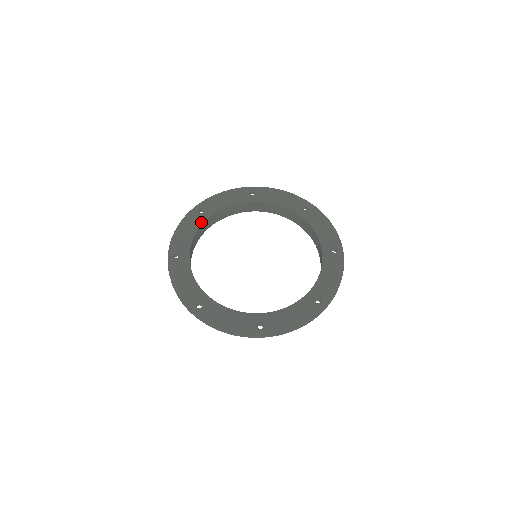
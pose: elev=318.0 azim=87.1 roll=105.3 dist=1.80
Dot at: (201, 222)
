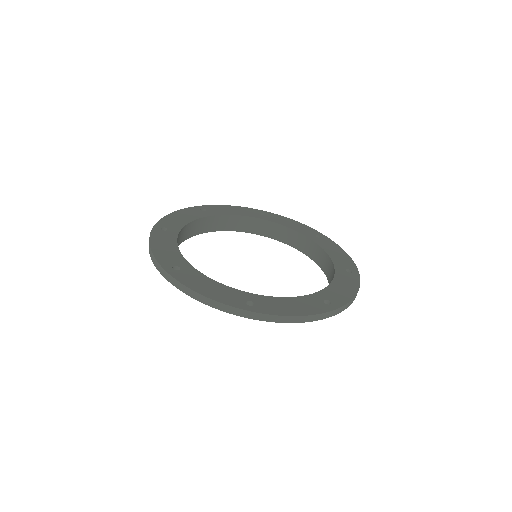
Dot at: (251, 215)
